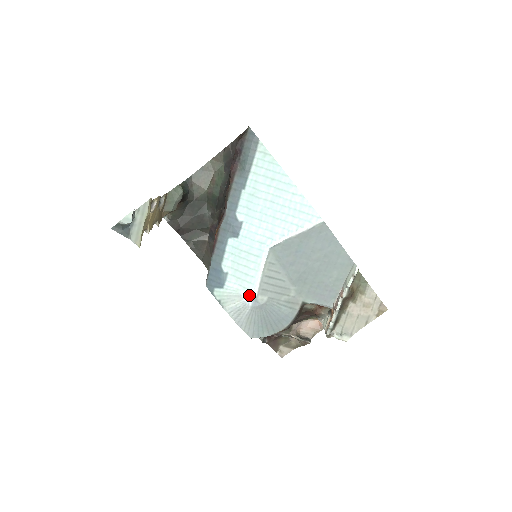
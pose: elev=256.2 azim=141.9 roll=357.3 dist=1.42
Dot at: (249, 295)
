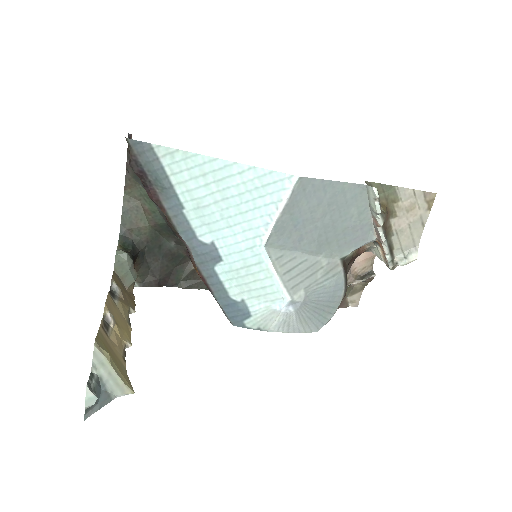
Dot at: (283, 304)
